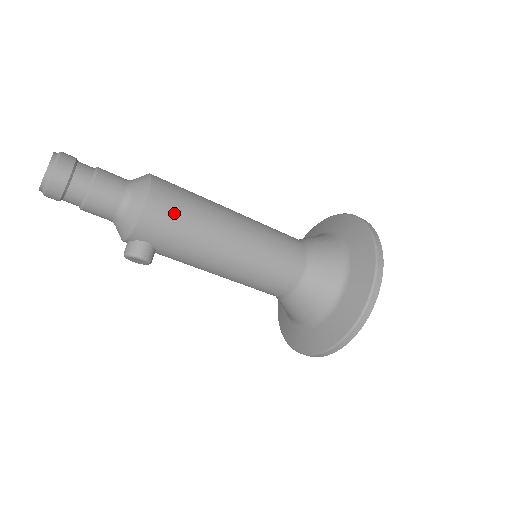
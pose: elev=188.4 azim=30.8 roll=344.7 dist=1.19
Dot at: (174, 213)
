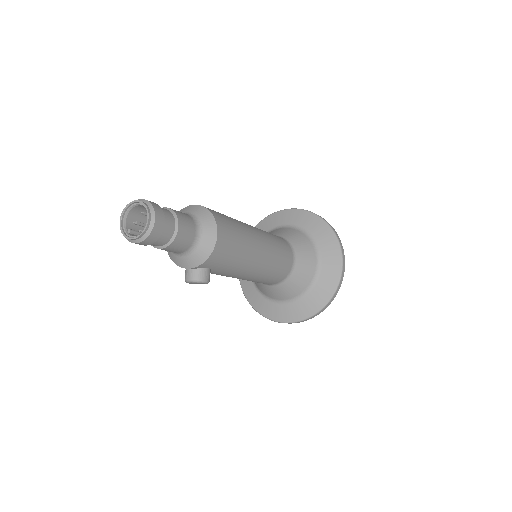
Dot at: (232, 242)
